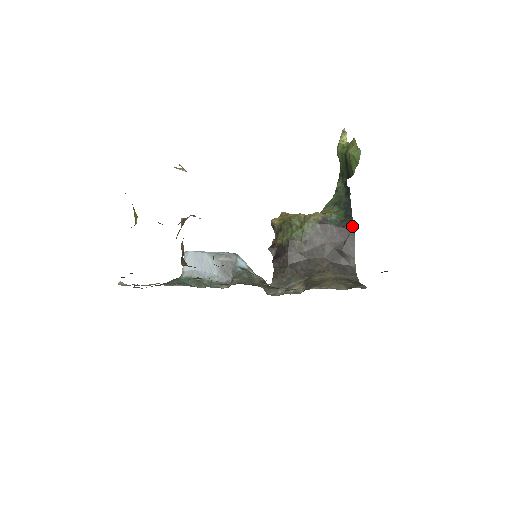
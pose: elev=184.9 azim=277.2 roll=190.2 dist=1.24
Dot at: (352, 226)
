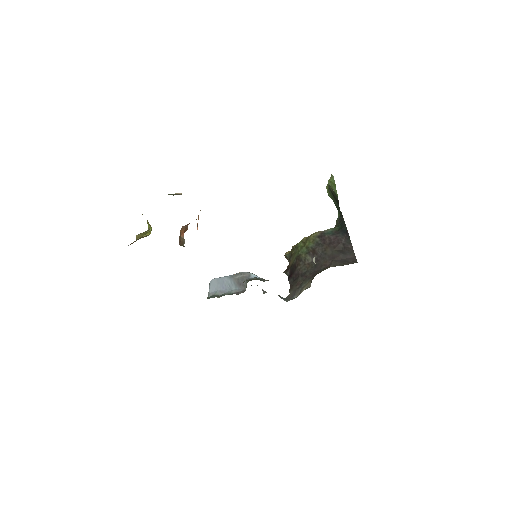
Dot at: (346, 231)
